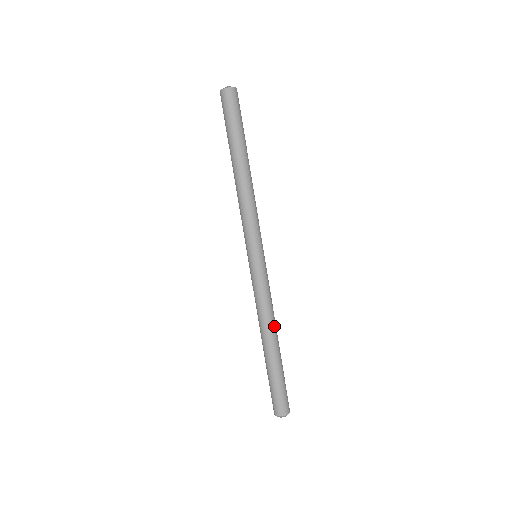
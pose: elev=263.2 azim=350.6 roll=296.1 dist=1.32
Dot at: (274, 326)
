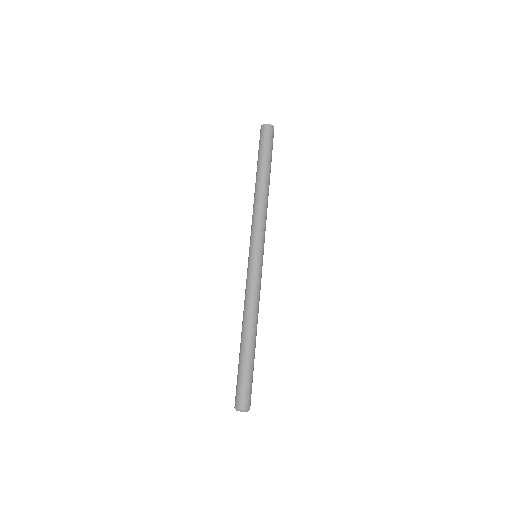
Dot at: (256, 320)
